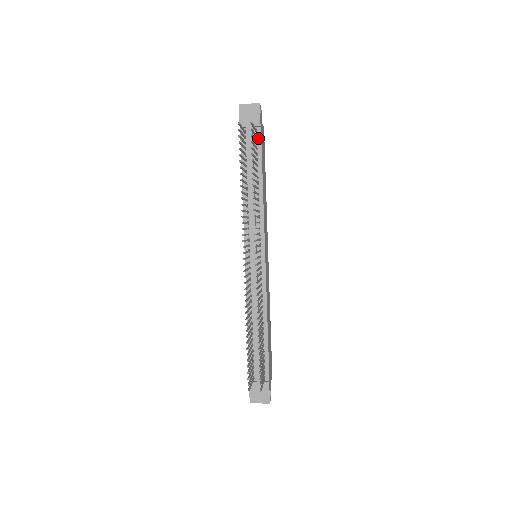
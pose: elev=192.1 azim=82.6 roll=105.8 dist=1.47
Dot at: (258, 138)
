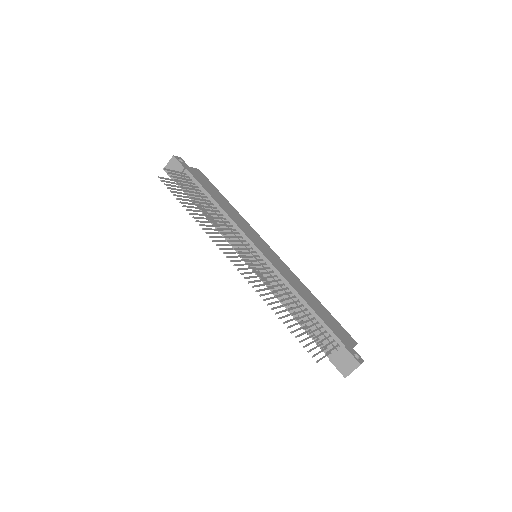
Dot at: (190, 177)
